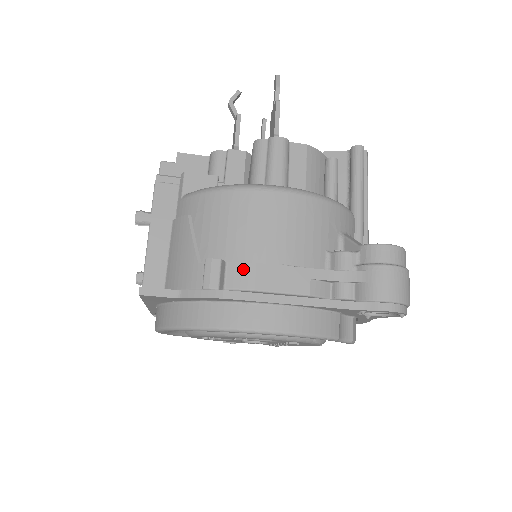
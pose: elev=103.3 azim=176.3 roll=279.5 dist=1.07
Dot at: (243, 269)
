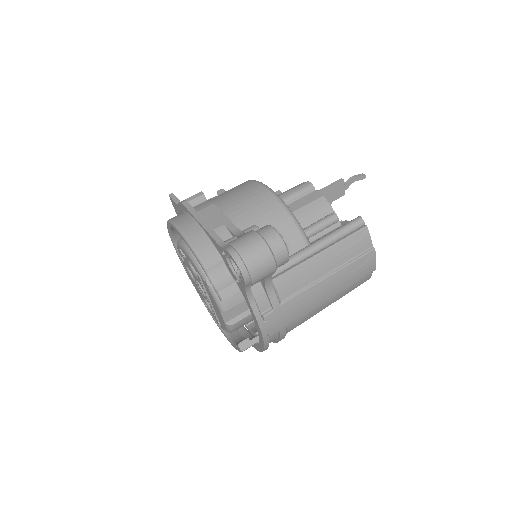
Dot at: (207, 203)
